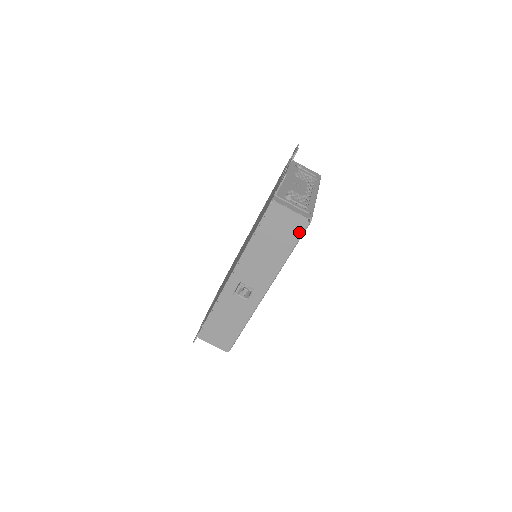
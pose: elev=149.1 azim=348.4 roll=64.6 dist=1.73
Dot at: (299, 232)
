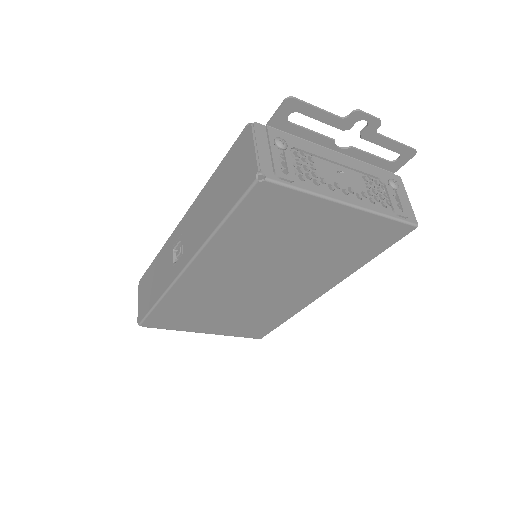
Dot at: (243, 189)
